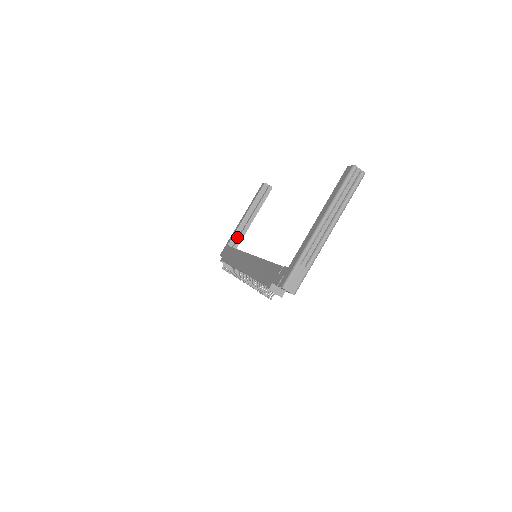
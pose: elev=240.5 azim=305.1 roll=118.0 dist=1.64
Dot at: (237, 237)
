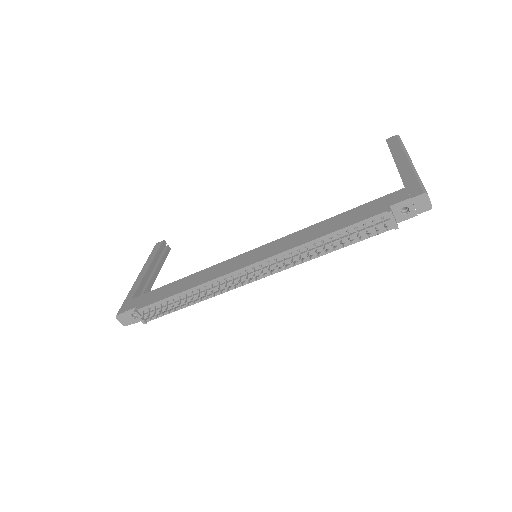
Dot at: occluded
